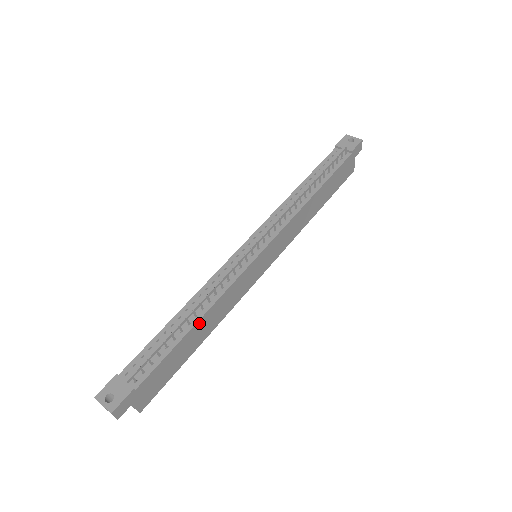
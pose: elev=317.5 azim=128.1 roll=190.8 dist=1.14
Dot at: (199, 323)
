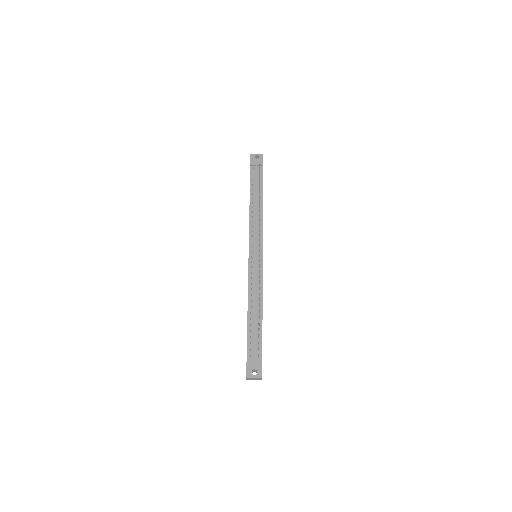
Dot at: (262, 309)
